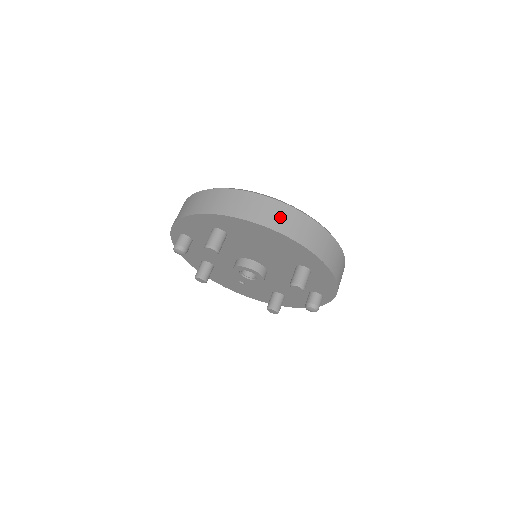
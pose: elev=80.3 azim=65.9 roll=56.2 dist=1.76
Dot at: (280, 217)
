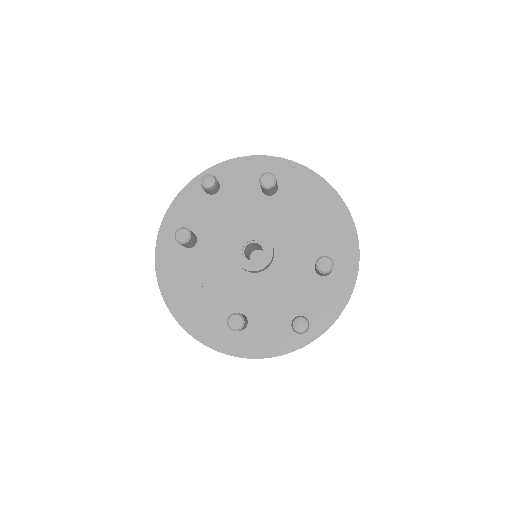
Dot at: occluded
